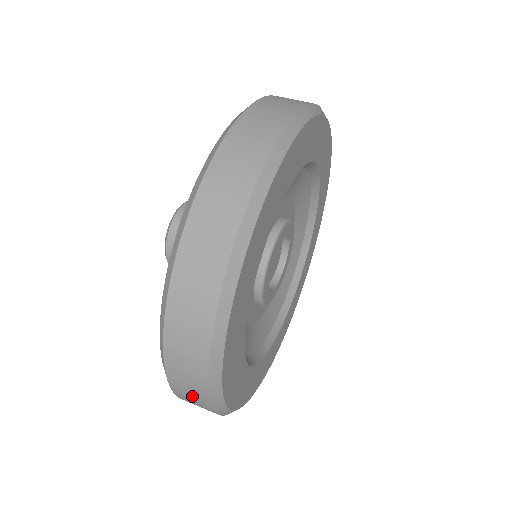
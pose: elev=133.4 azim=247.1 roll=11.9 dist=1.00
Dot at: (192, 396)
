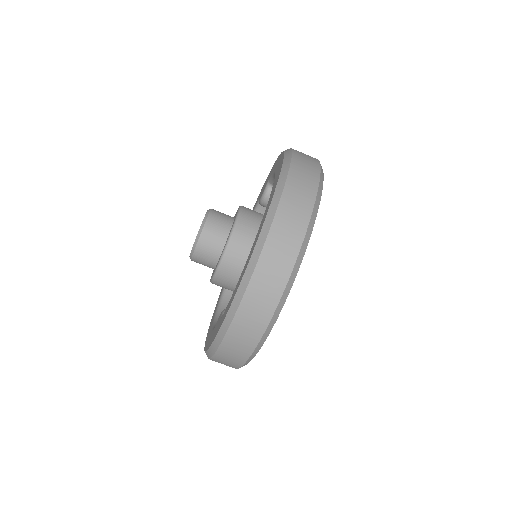
Dot at: occluded
